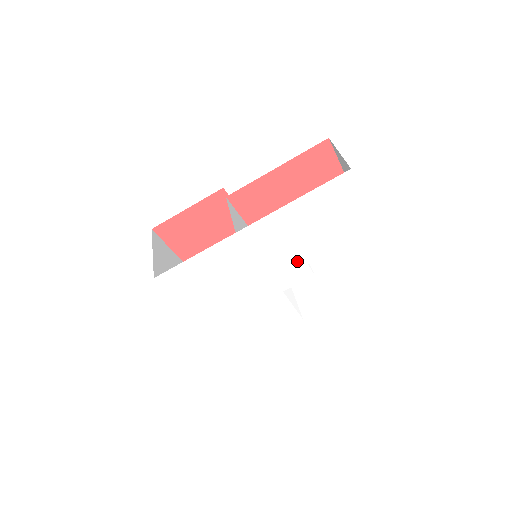
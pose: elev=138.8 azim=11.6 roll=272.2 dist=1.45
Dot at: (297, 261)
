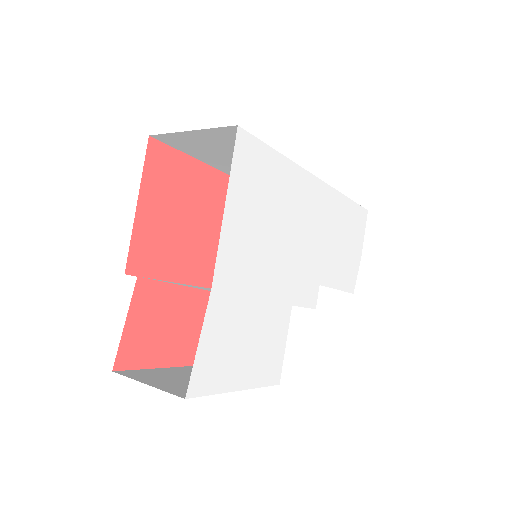
Dot at: (317, 270)
